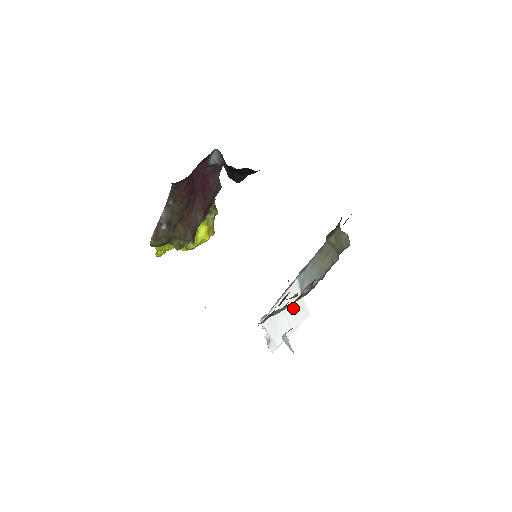
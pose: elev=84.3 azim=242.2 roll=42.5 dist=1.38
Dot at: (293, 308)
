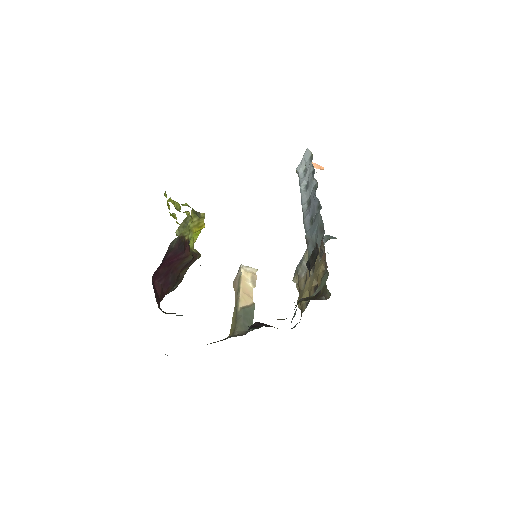
Dot at: occluded
